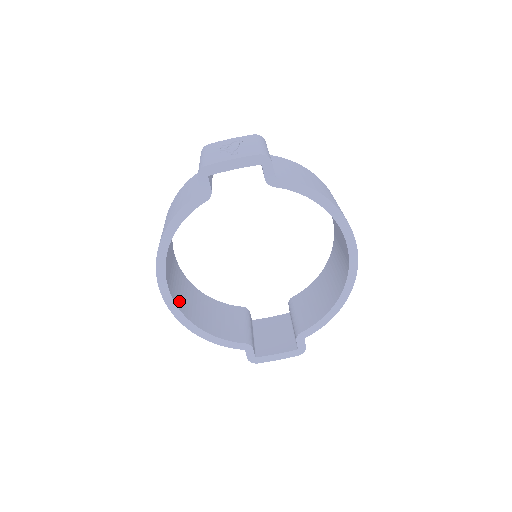
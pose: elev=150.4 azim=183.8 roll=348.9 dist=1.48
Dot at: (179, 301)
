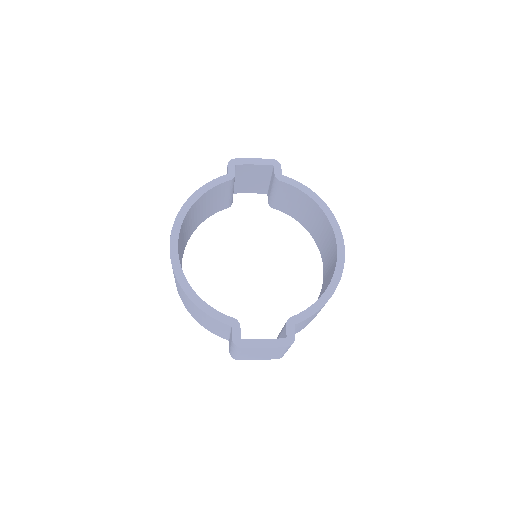
Dot at: occluded
